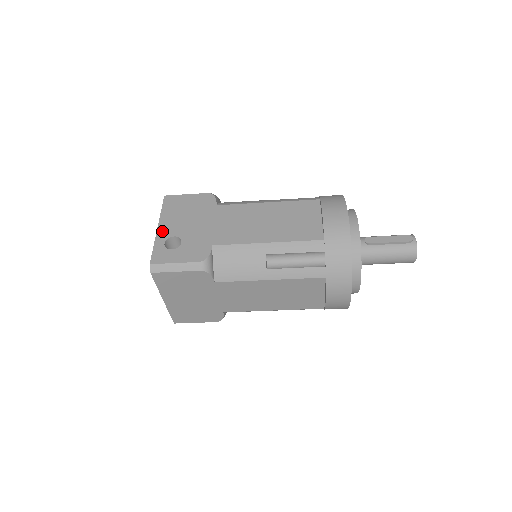
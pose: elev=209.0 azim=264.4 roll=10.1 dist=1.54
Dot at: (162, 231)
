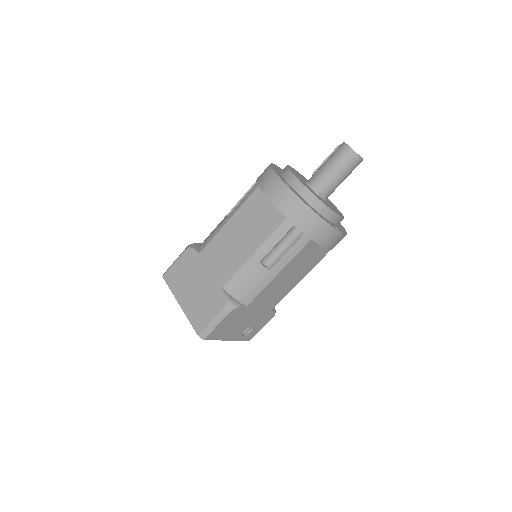
Dot at: occluded
